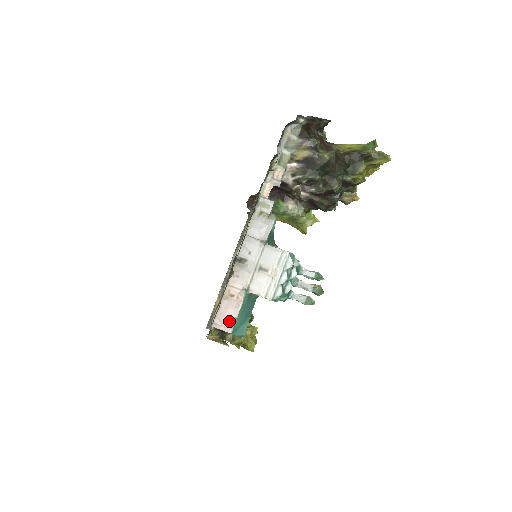
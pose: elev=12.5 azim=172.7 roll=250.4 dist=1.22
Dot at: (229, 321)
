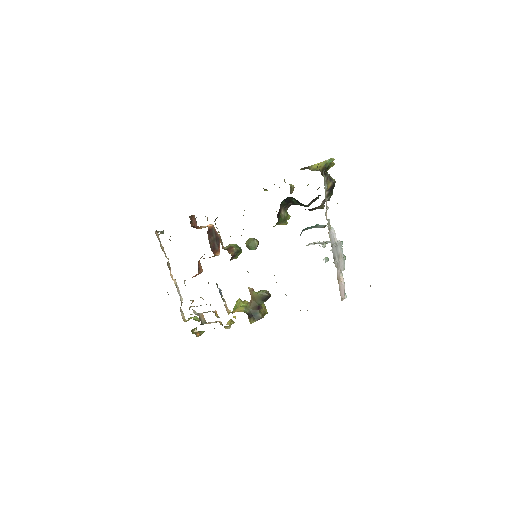
Dot at: (344, 293)
